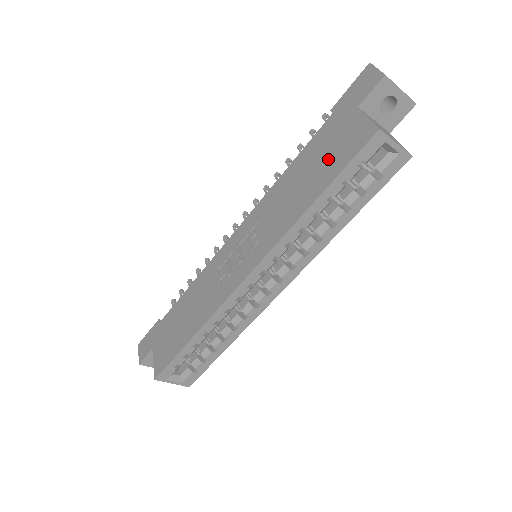
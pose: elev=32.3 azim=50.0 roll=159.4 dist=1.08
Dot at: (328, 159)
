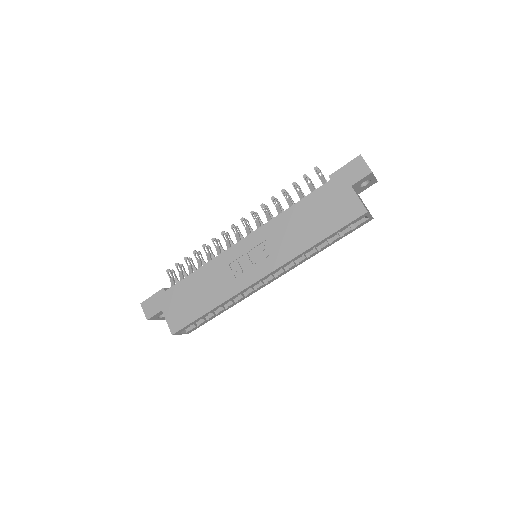
Dot at: (328, 215)
